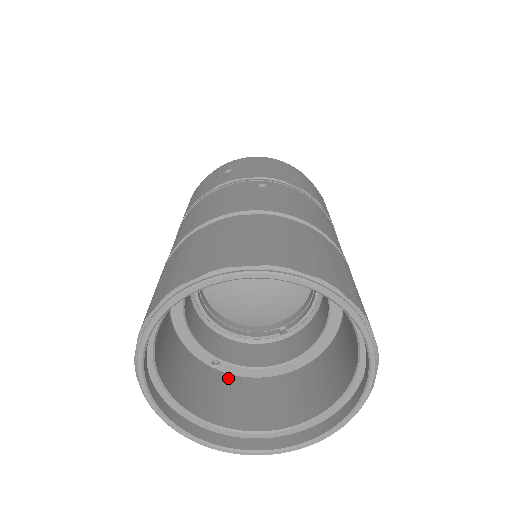
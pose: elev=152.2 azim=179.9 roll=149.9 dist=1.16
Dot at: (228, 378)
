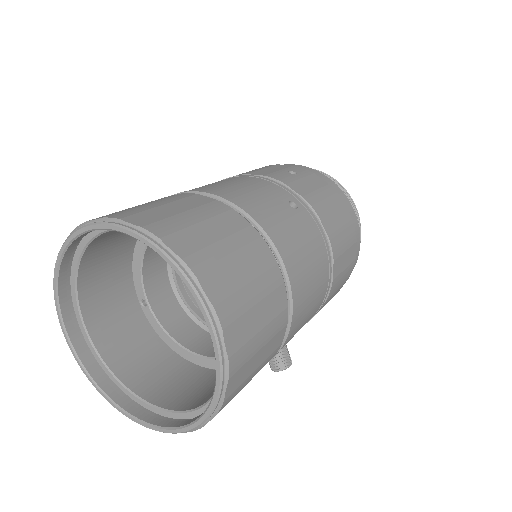
Dot at: (143, 322)
